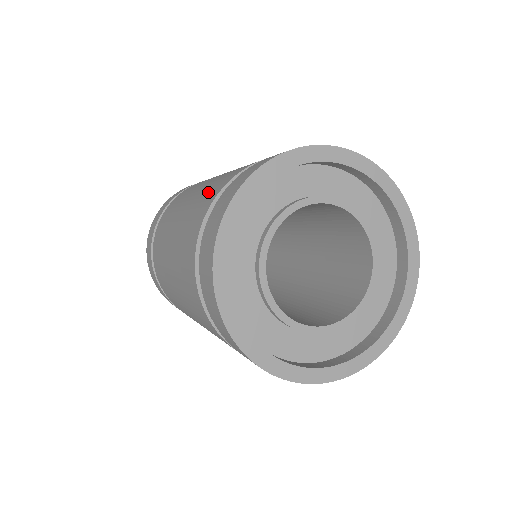
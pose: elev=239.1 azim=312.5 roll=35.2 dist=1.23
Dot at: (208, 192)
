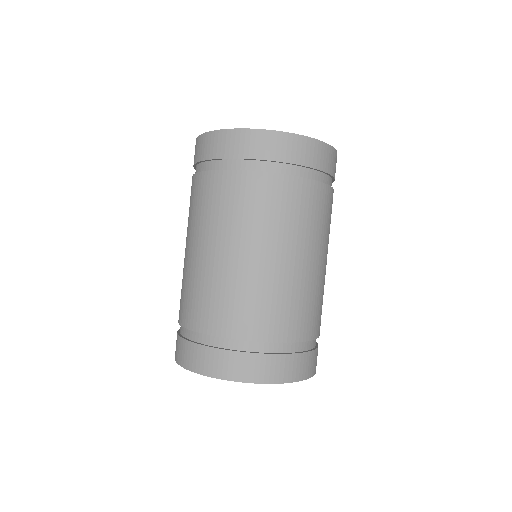
Dot at: occluded
